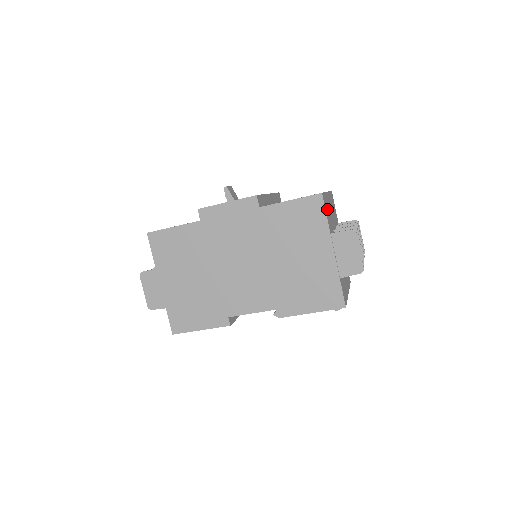
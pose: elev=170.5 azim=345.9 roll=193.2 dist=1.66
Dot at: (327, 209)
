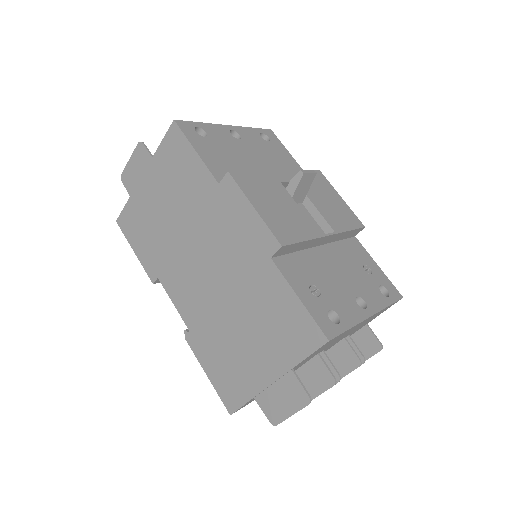
Dot at: (327, 344)
